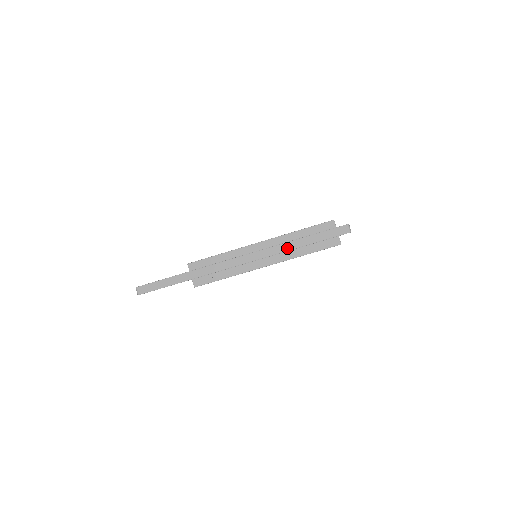
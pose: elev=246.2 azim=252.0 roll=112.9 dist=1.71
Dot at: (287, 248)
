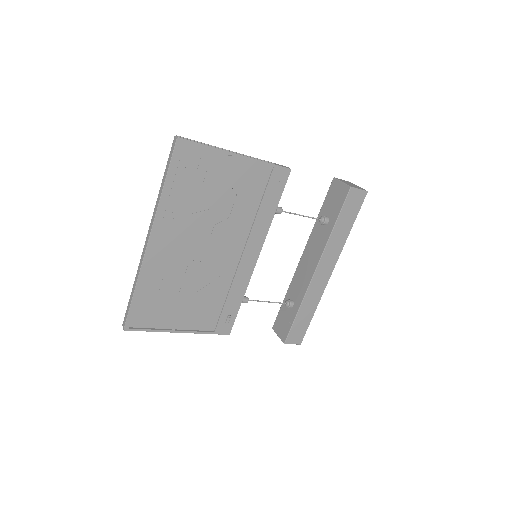
Dot at: (159, 197)
